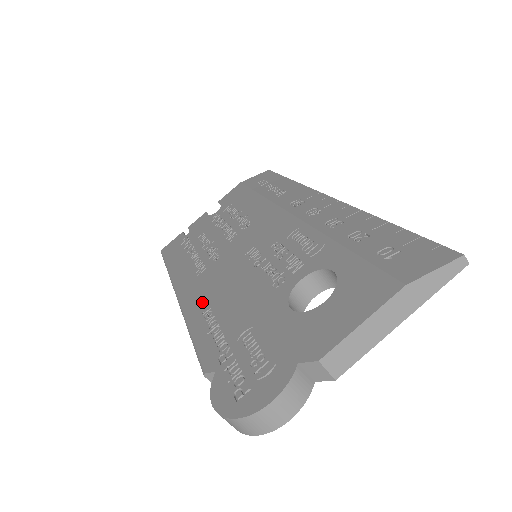
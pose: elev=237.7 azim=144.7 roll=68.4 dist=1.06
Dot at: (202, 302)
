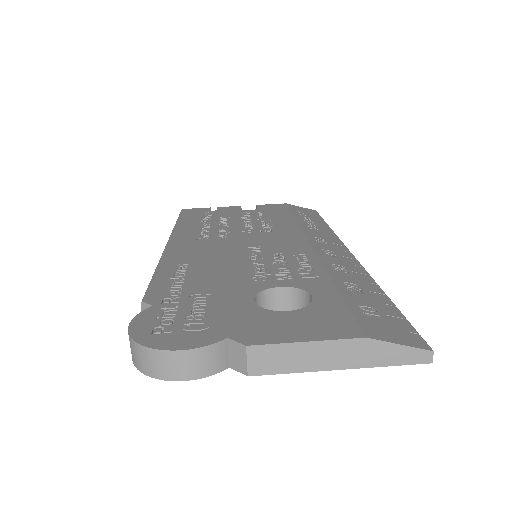
Dot at: (185, 257)
